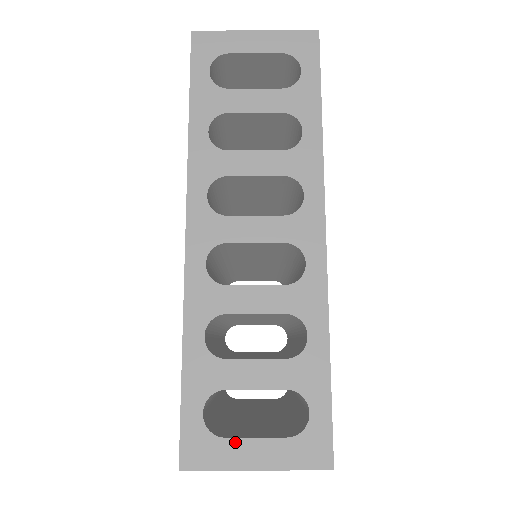
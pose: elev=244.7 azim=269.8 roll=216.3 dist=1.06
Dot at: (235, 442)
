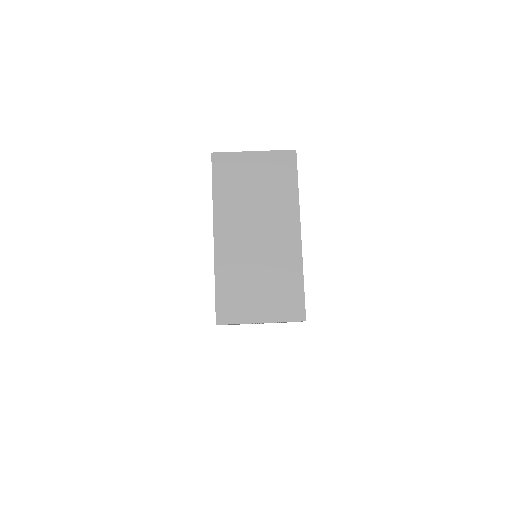
Dot at: occluded
